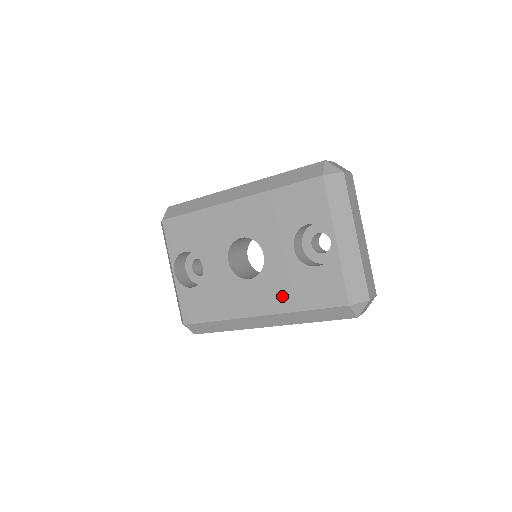
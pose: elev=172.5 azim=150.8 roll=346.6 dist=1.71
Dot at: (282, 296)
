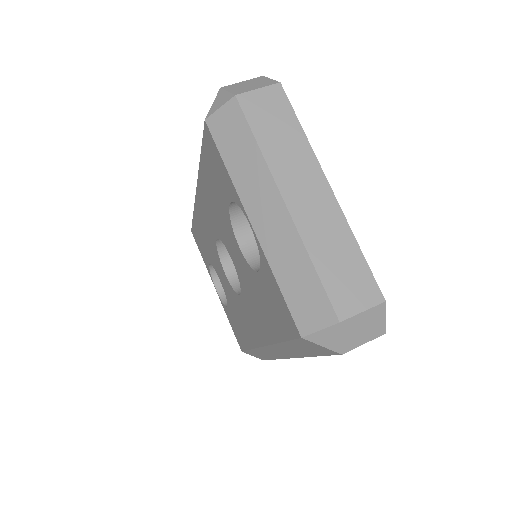
Dot at: (261, 319)
